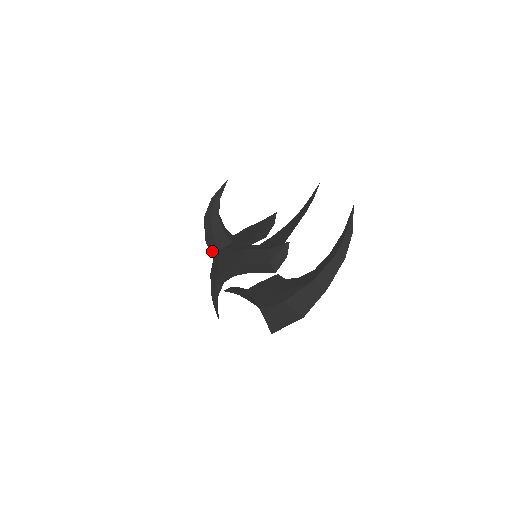
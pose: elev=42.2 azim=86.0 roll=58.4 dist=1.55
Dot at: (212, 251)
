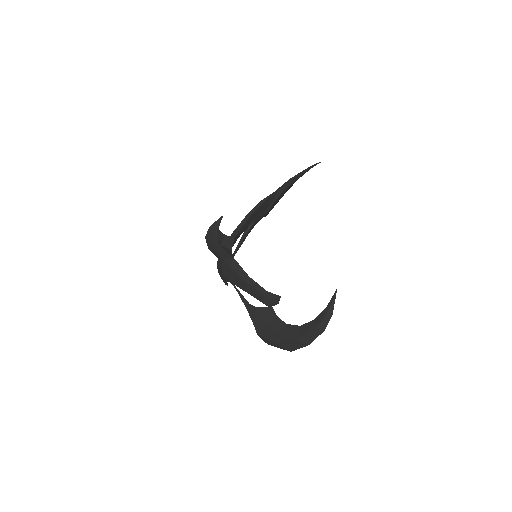
Dot at: (216, 256)
